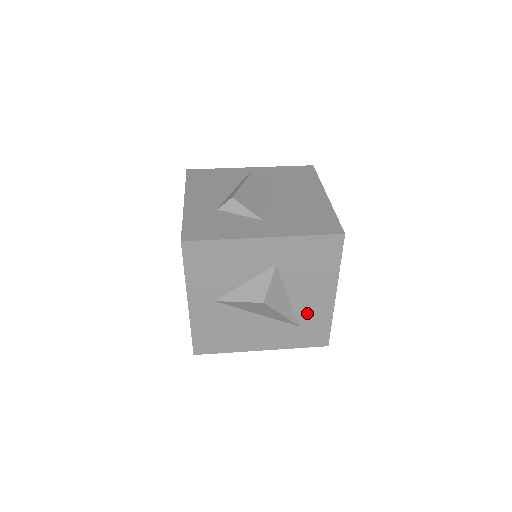
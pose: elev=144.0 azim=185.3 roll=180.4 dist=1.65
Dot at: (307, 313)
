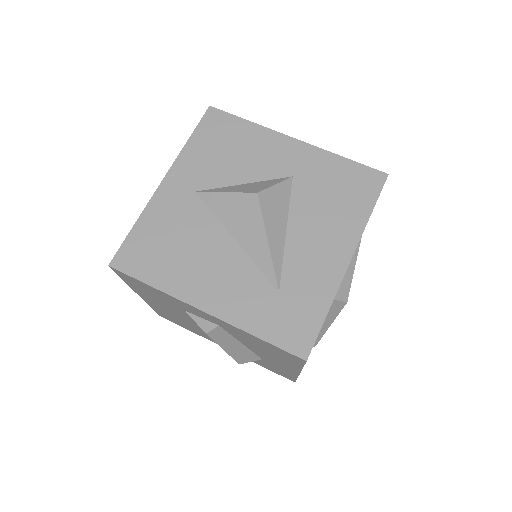
Dot at: (300, 272)
